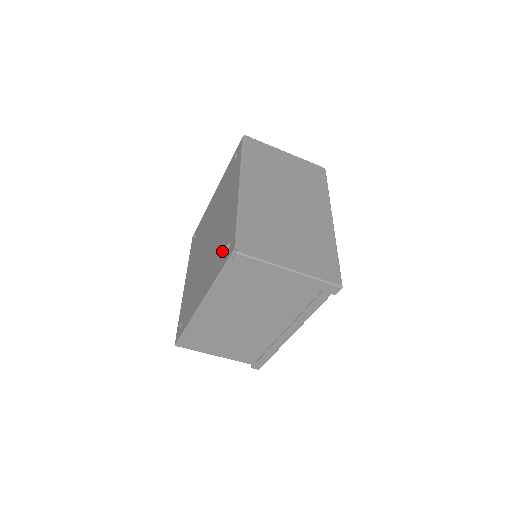
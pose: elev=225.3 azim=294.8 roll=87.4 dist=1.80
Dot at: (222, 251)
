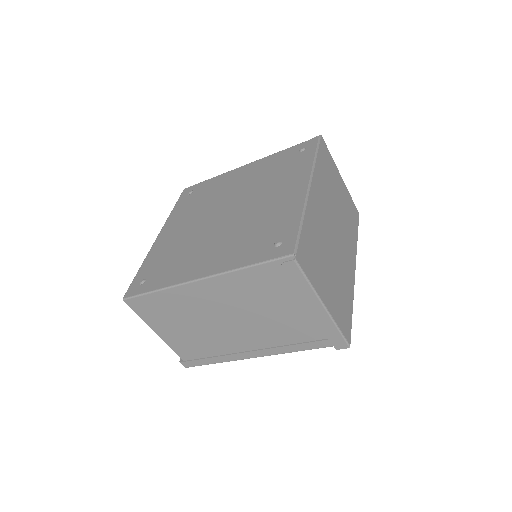
Dot at: (262, 242)
